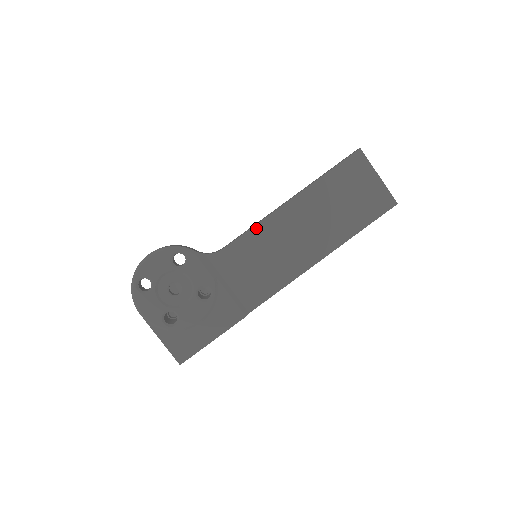
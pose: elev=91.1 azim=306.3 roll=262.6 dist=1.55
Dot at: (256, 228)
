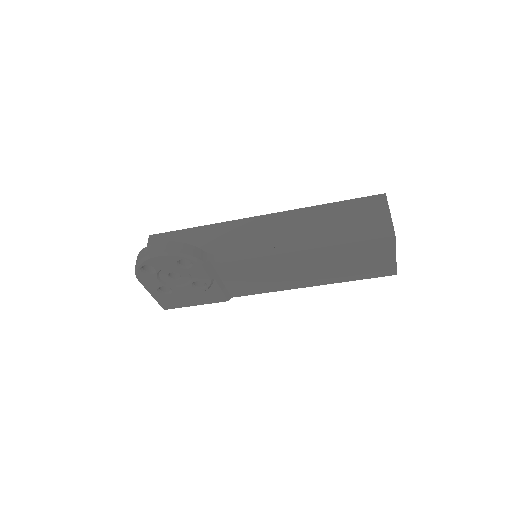
Dot at: (264, 258)
